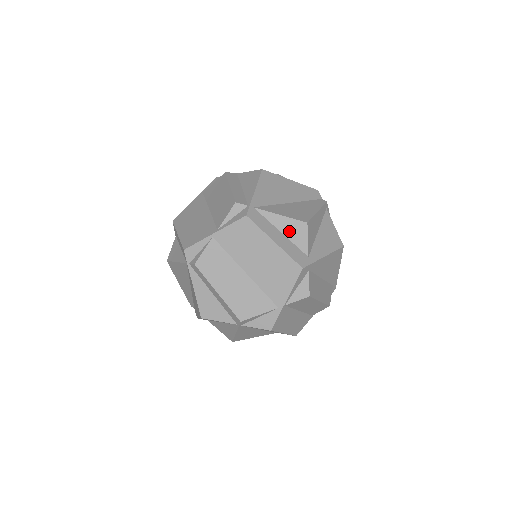
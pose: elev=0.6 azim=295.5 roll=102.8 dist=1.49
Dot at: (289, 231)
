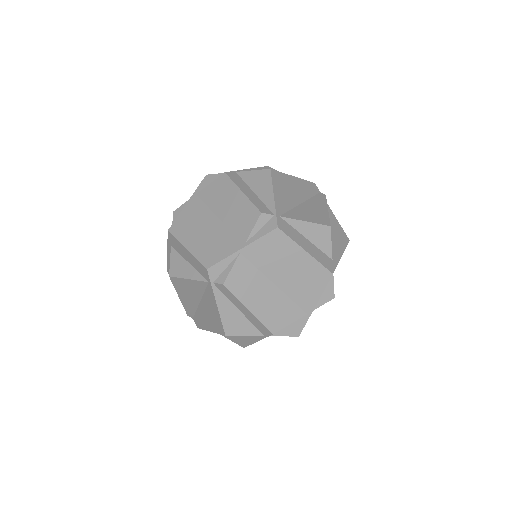
Dot at: (314, 237)
